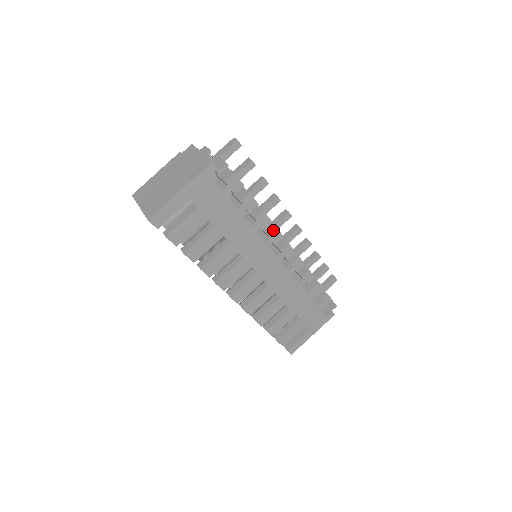
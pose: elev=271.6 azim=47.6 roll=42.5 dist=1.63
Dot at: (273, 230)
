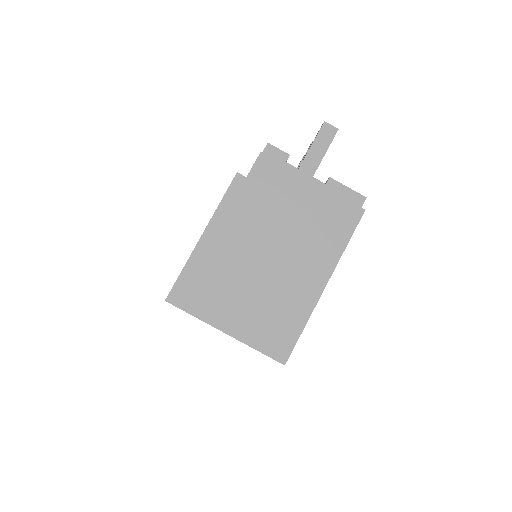
Dot at: occluded
